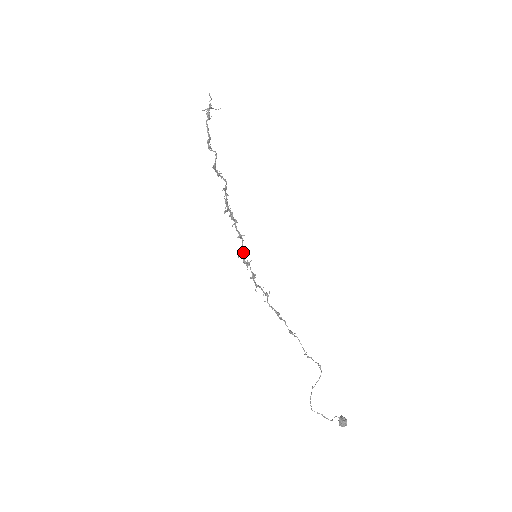
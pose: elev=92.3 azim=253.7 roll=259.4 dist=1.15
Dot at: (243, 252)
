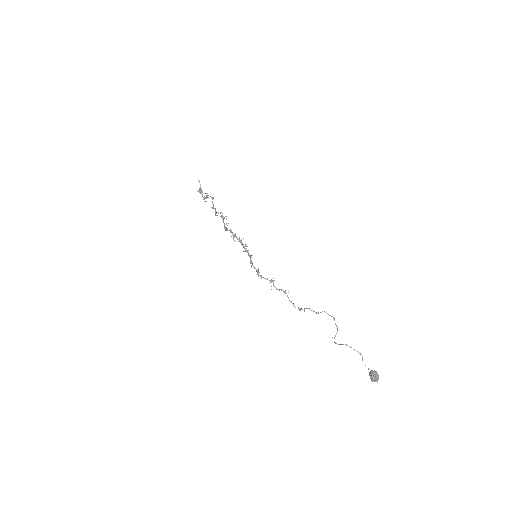
Dot at: (246, 250)
